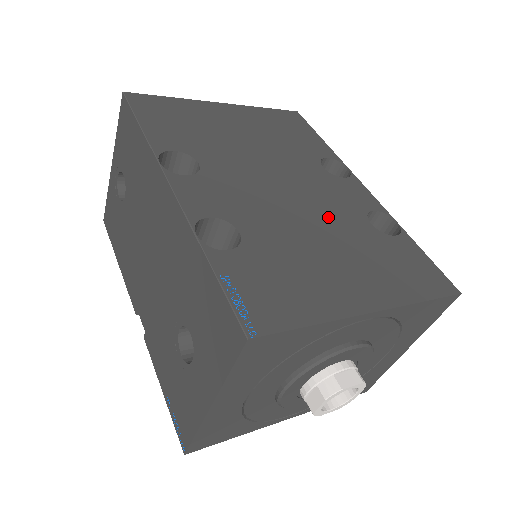
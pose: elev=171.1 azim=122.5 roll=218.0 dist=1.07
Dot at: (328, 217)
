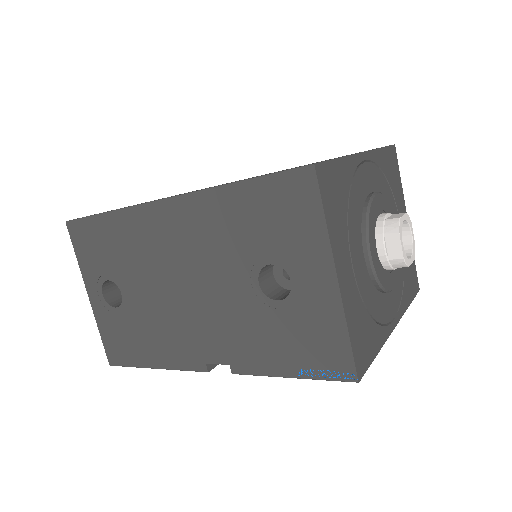
Dot at: occluded
